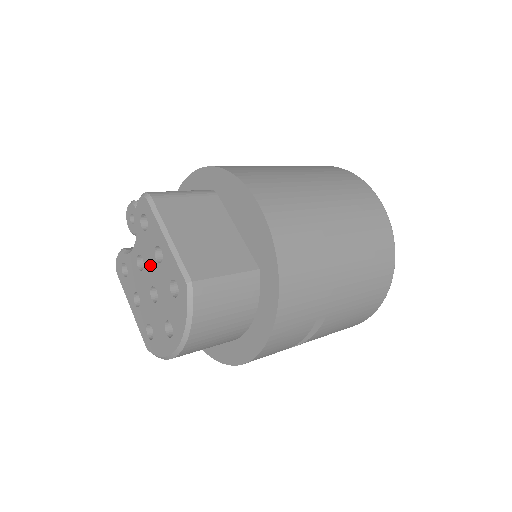
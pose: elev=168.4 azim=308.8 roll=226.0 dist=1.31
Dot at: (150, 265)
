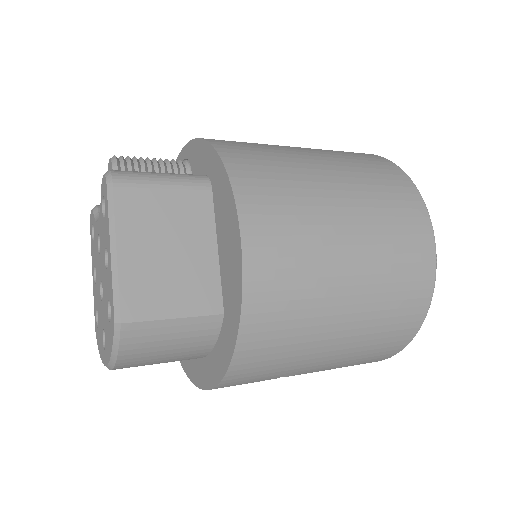
Dot at: (102, 258)
